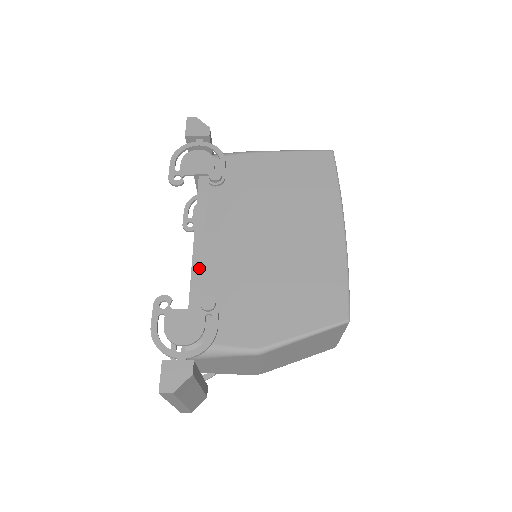
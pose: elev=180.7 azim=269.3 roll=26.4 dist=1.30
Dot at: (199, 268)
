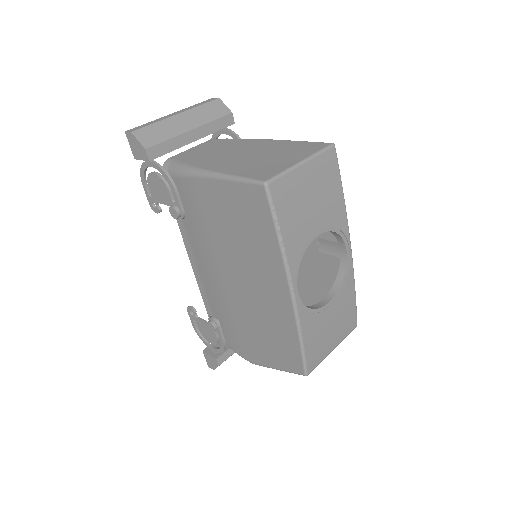
Dot at: (202, 289)
